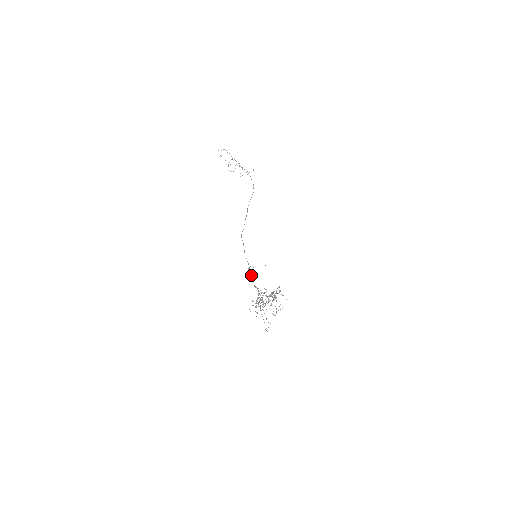
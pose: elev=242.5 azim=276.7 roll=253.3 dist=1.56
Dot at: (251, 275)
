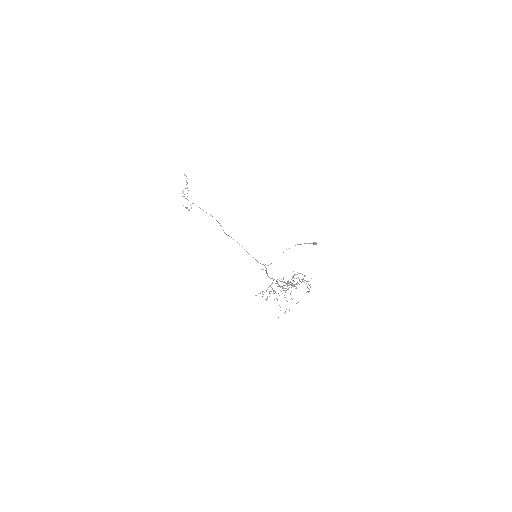
Dot at: occluded
